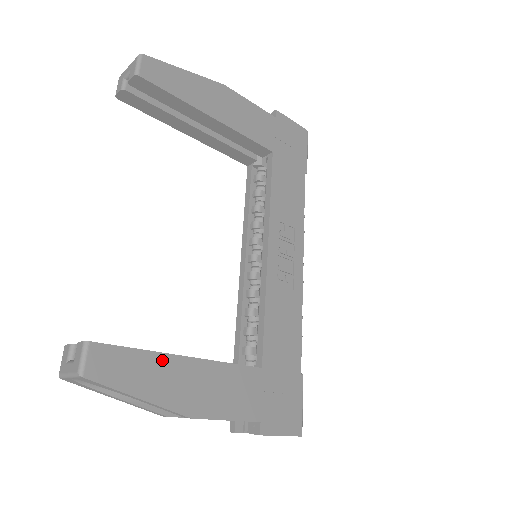
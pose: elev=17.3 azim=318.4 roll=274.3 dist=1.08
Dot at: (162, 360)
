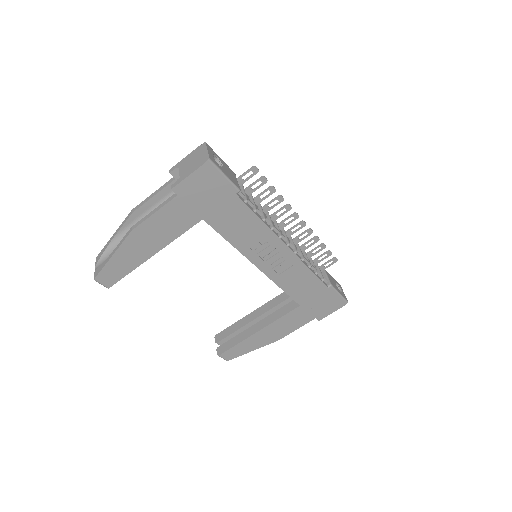
Dot at: (249, 340)
